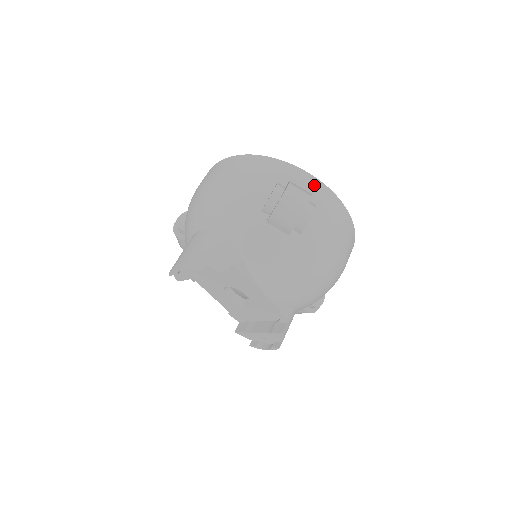
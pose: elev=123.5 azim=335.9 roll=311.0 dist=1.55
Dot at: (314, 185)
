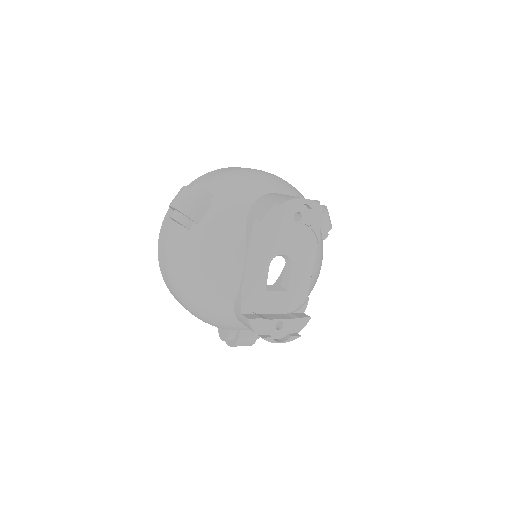
Dot at: occluded
